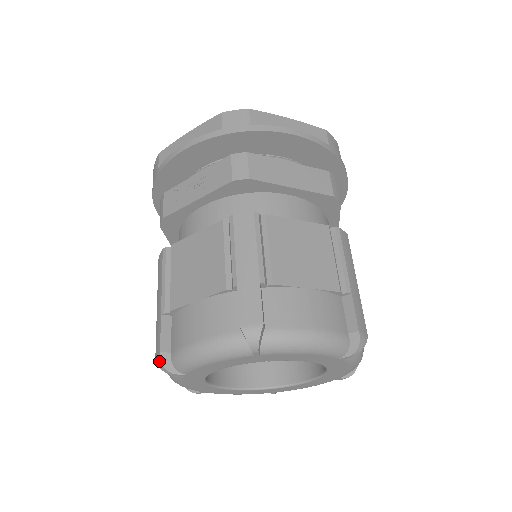
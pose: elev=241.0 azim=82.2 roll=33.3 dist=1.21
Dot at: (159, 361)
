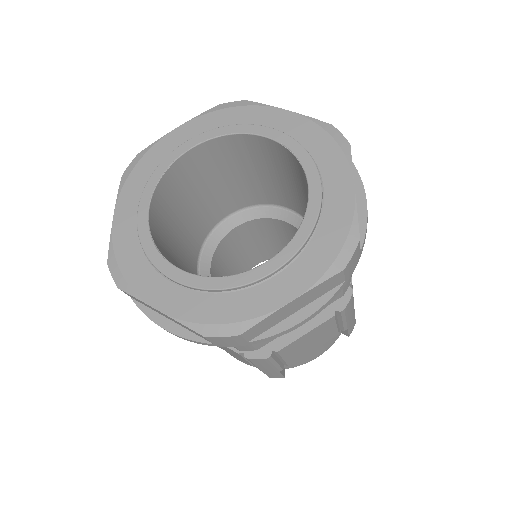
Dot at: occluded
